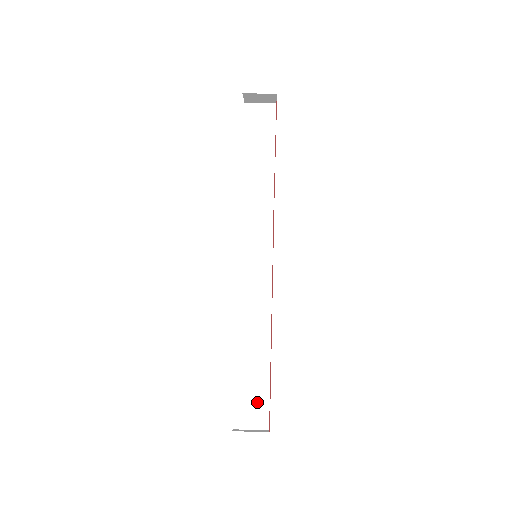
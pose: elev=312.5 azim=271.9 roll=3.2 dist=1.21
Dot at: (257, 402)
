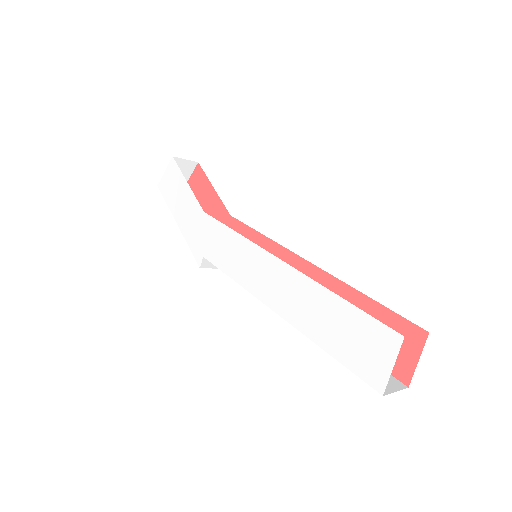
Dot at: occluded
